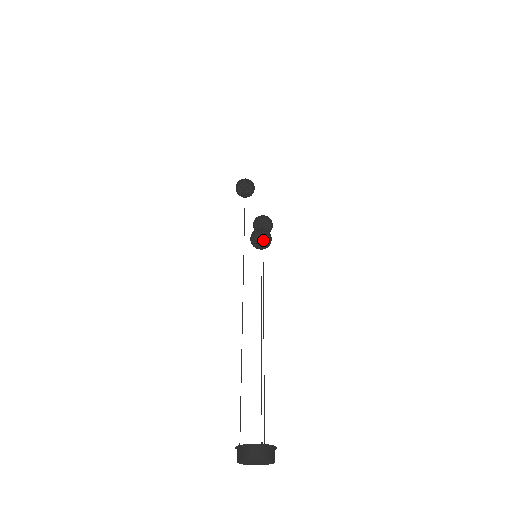
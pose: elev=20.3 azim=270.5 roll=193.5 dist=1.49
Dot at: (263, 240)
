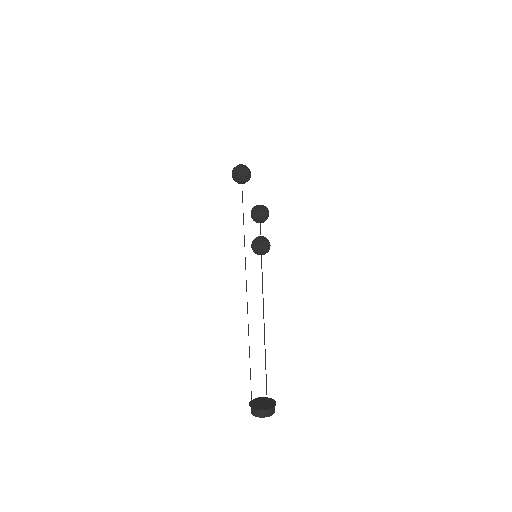
Dot at: (264, 253)
